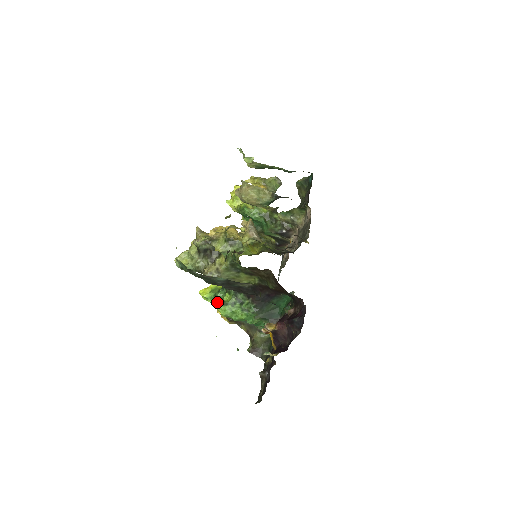
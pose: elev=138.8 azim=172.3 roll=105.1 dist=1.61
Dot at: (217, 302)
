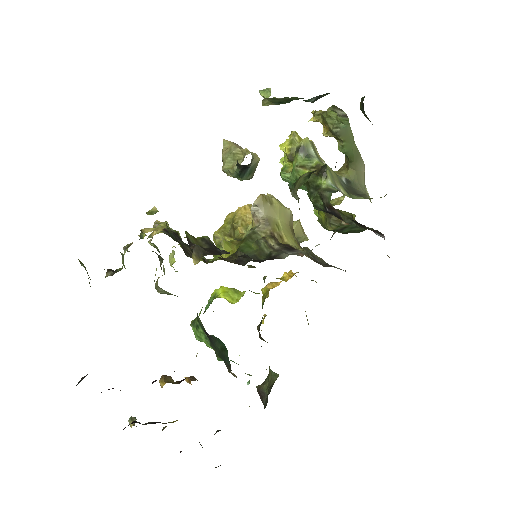
Dot at: (195, 318)
